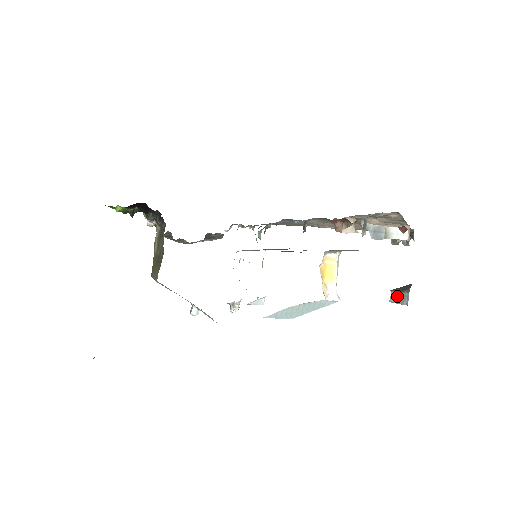
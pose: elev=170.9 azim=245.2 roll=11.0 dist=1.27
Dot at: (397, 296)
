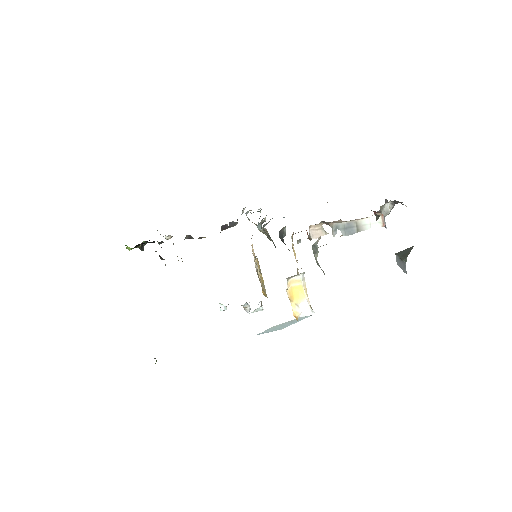
Dot at: (400, 262)
